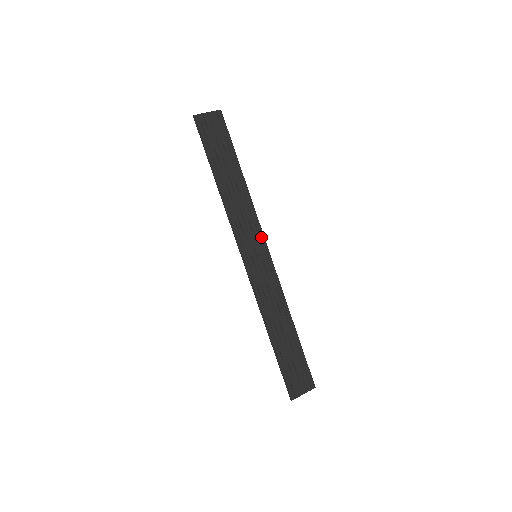
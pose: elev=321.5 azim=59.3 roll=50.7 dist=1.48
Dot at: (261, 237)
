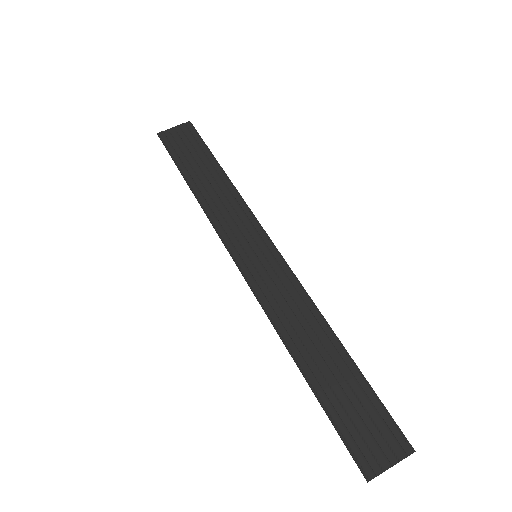
Dot at: (260, 232)
